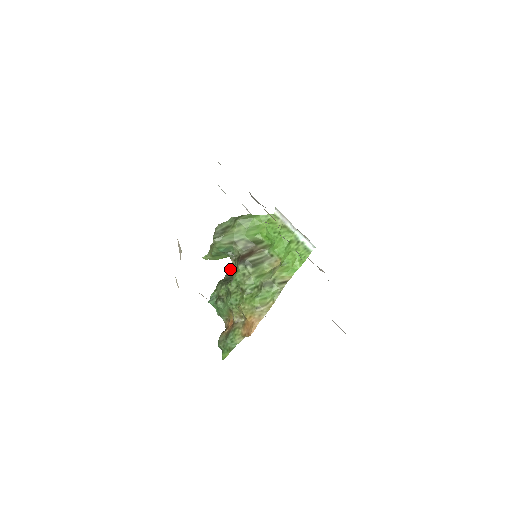
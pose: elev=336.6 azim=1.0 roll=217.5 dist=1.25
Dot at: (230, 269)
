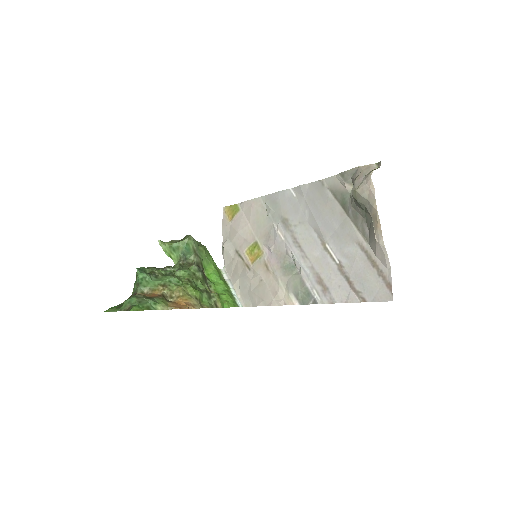
Dot at: (171, 267)
